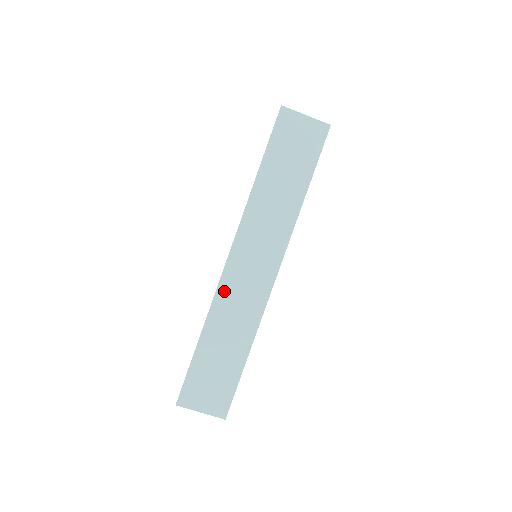
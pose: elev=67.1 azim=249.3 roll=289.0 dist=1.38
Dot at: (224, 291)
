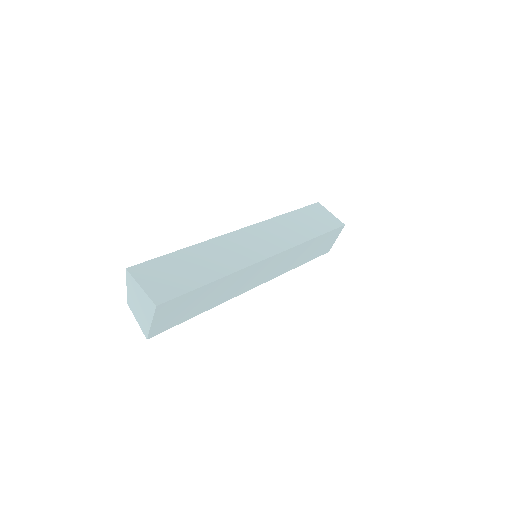
Dot at: (225, 240)
